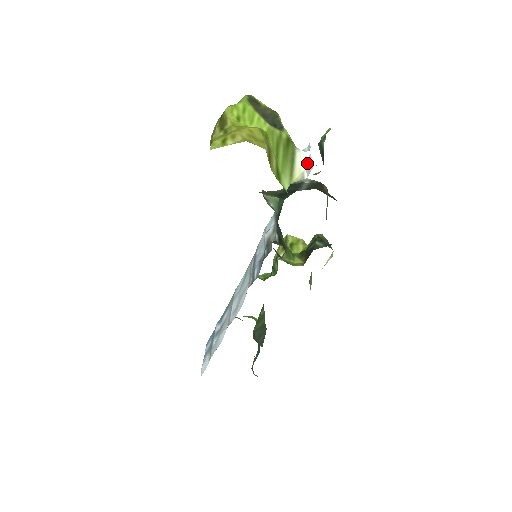
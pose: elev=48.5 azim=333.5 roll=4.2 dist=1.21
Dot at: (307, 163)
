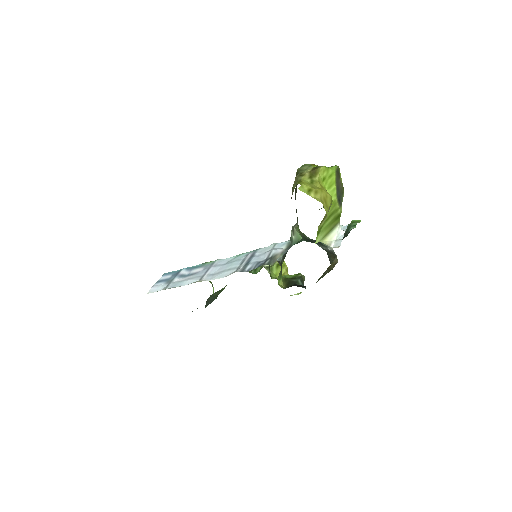
Dot at: (338, 238)
